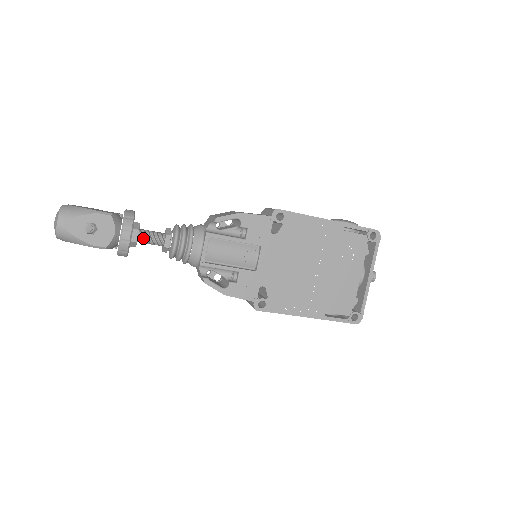
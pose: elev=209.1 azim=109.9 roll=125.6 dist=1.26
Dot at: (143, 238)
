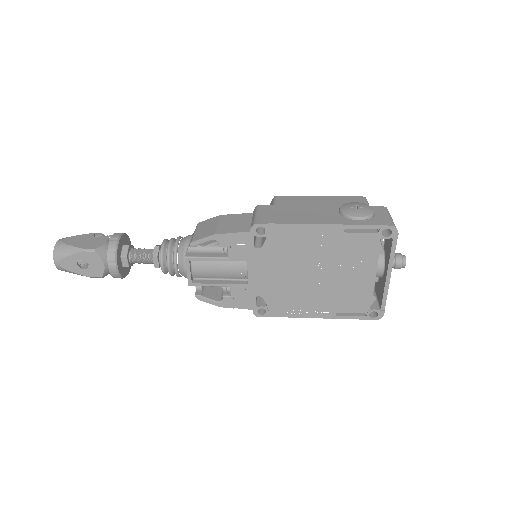
Dot at: (134, 261)
